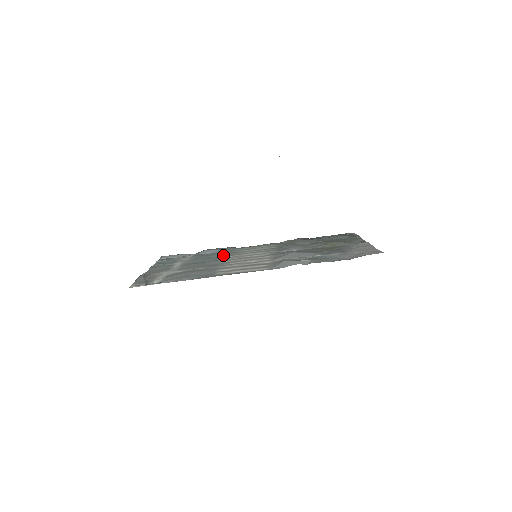
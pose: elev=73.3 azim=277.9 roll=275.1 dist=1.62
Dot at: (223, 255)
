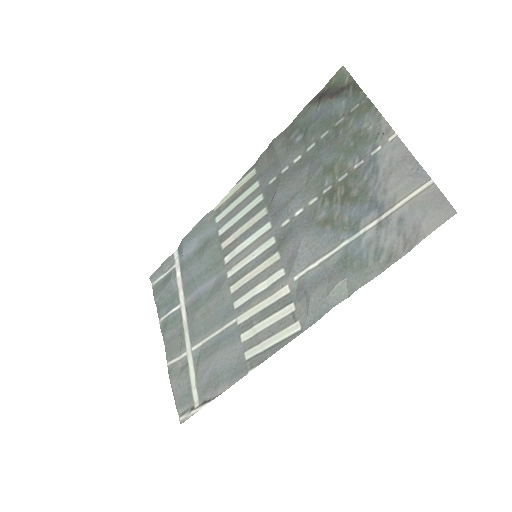
Dot at: (213, 258)
